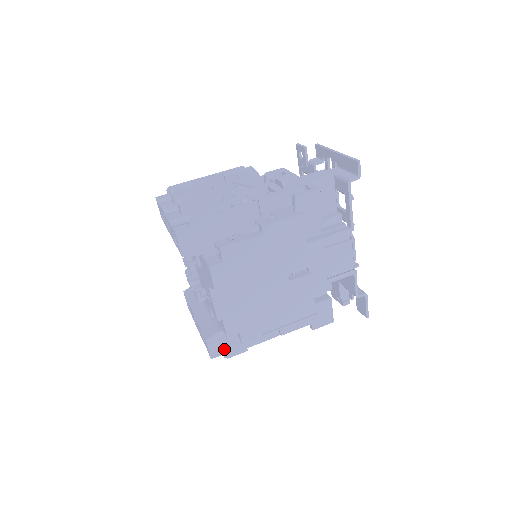
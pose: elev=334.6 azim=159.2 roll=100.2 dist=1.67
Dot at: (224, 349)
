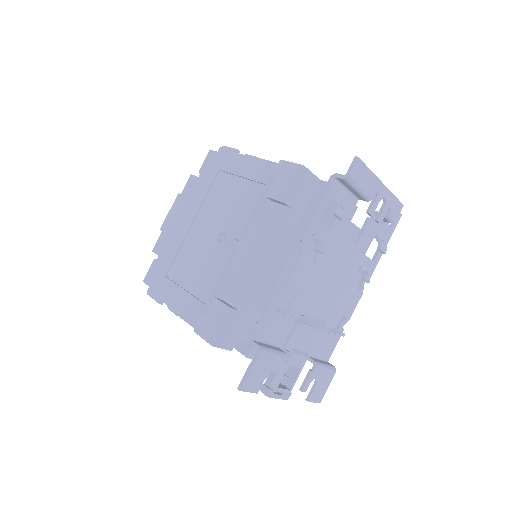
Dot at: (153, 282)
